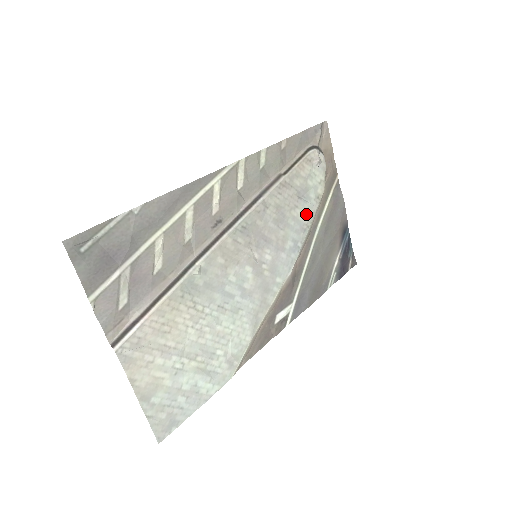
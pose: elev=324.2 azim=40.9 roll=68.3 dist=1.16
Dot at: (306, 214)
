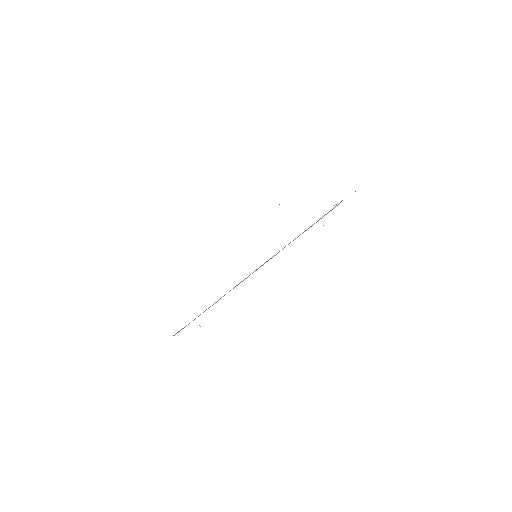
Dot at: occluded
